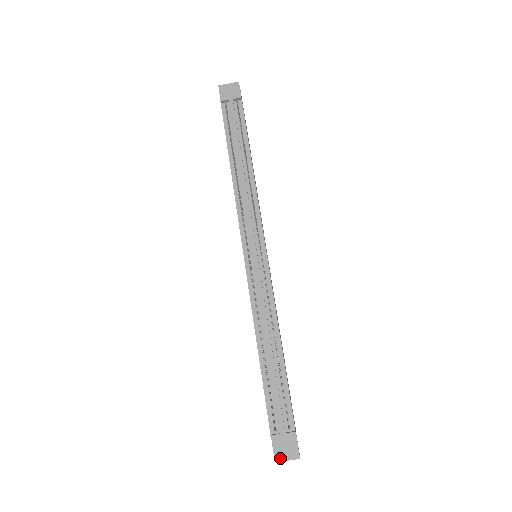
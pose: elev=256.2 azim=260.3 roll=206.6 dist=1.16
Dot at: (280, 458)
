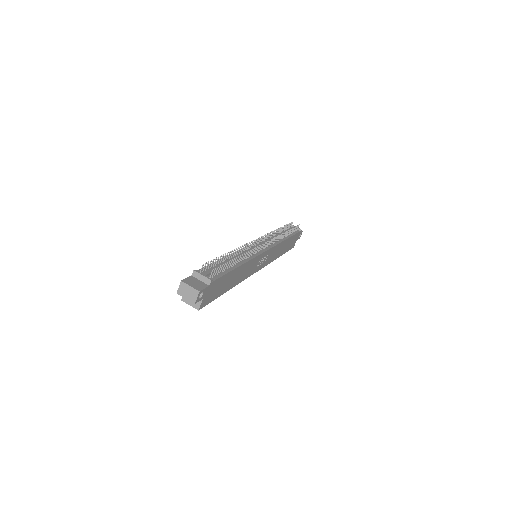
Dot at: (187, 282)
